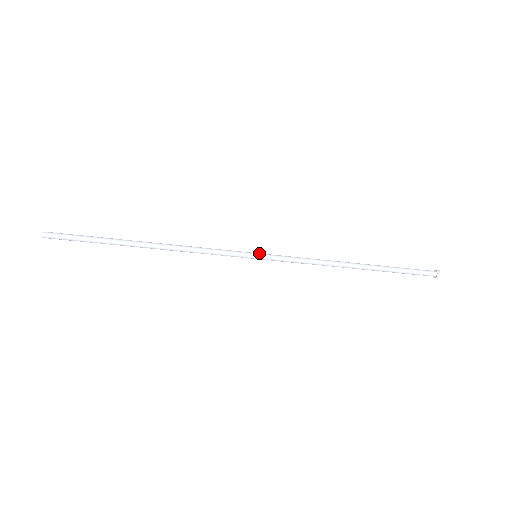
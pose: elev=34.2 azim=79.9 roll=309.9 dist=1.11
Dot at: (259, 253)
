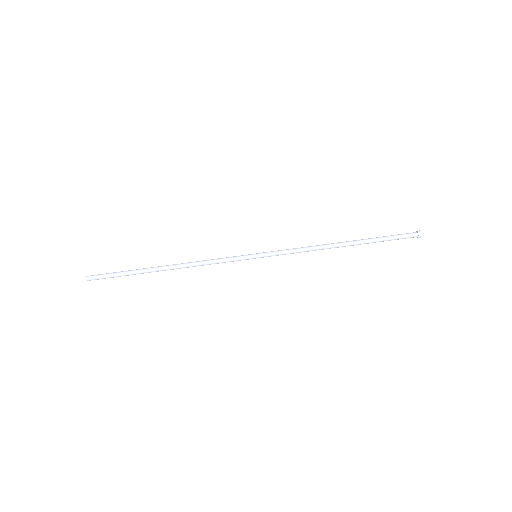
Dot at: (258, 253)
